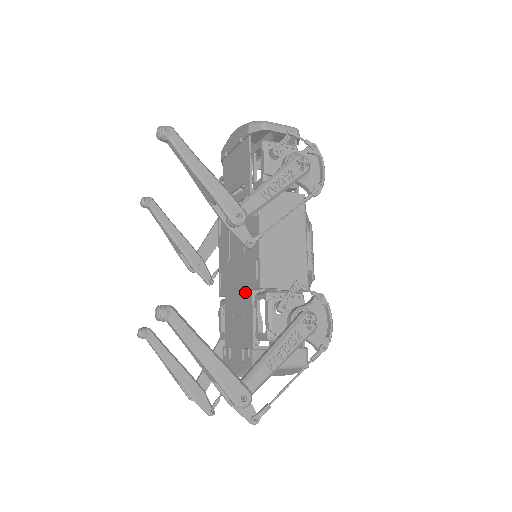
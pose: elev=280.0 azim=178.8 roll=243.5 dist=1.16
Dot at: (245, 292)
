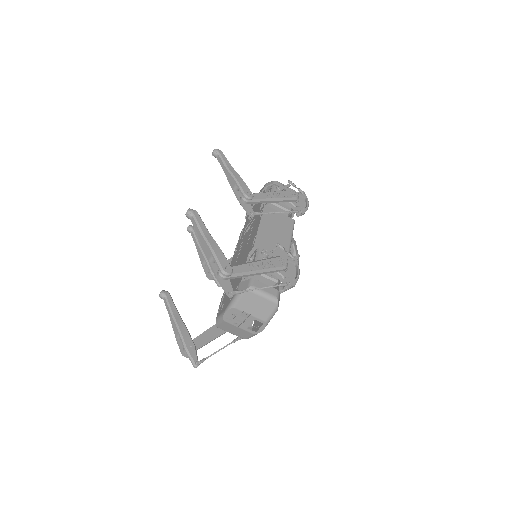
Dot at: (243, 261)
